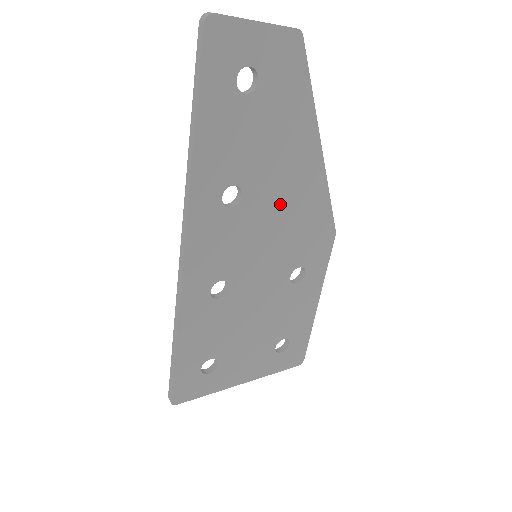
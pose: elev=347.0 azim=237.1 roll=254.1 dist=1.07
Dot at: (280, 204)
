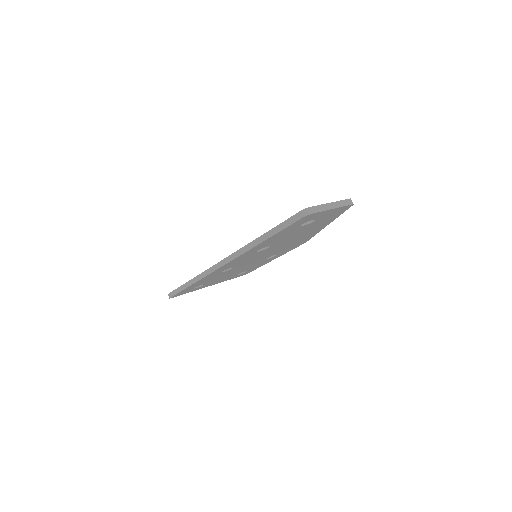
Dot at: (285, 244)
